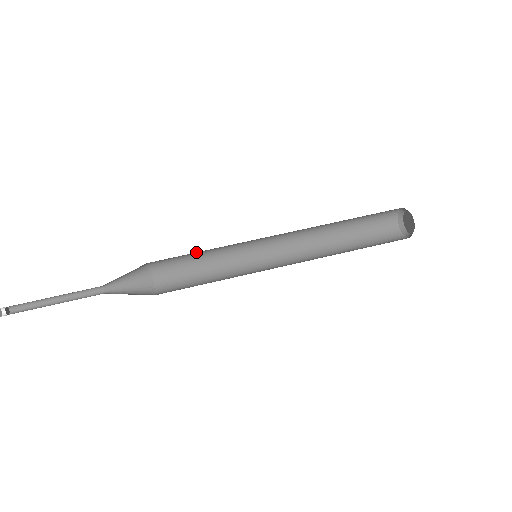
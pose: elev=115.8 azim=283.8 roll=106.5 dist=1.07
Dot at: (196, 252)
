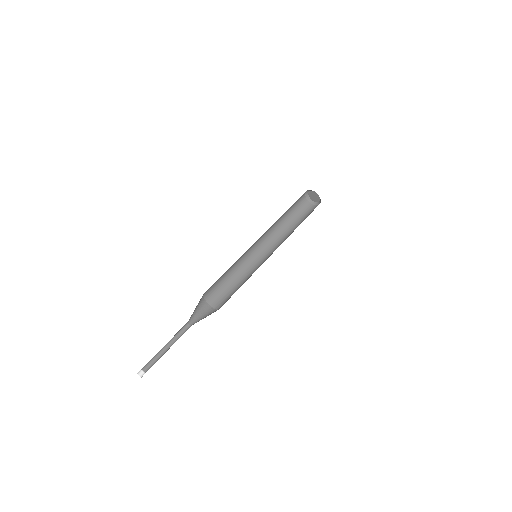
Dot at: (225, 272)
